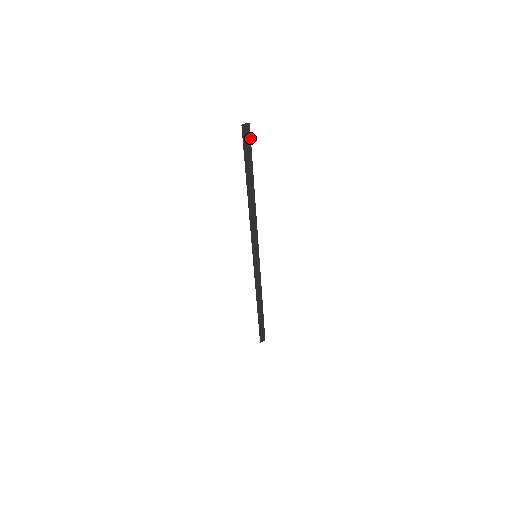
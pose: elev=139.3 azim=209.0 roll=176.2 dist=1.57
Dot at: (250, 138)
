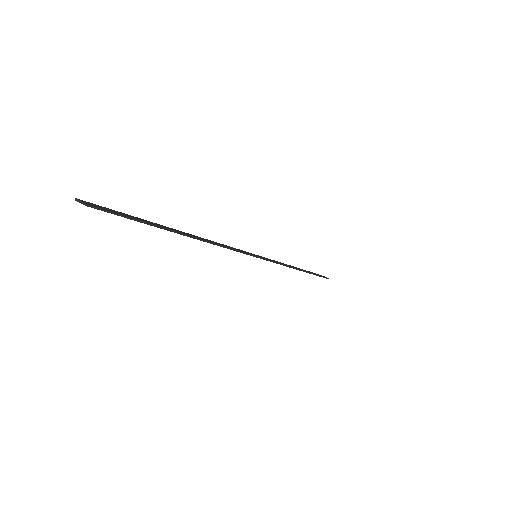
Dot at: (112, 213)
